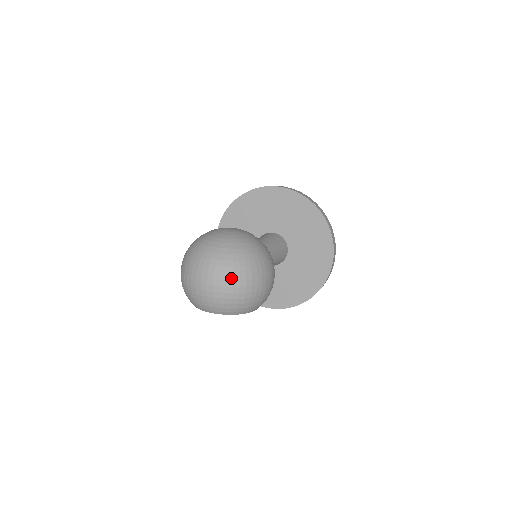
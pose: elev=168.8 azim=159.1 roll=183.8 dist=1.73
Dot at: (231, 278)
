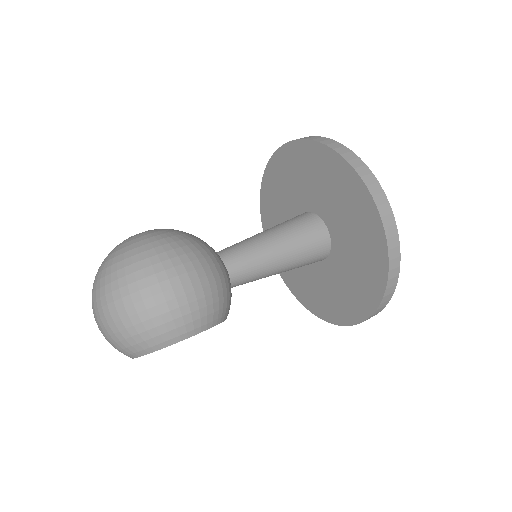
Dot at: (105, 302)
